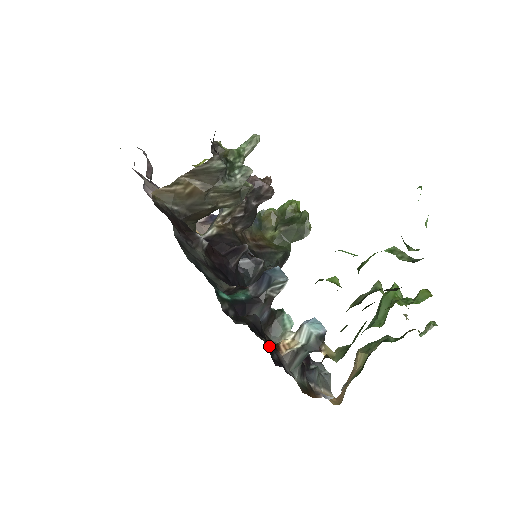
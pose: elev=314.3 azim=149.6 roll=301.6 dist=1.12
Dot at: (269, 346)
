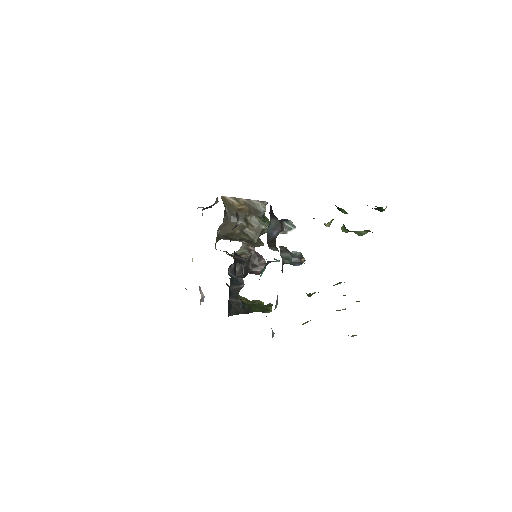
Dot at: occluded
